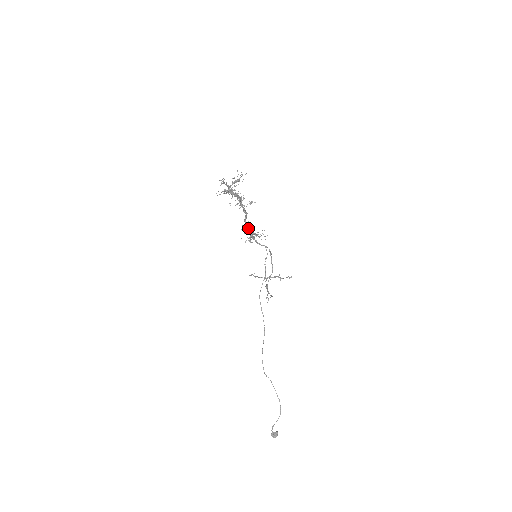
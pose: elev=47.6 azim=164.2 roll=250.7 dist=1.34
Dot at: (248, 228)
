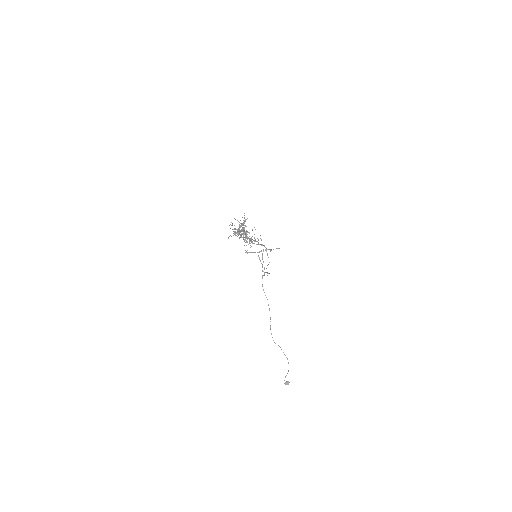
Dot at: occluded
